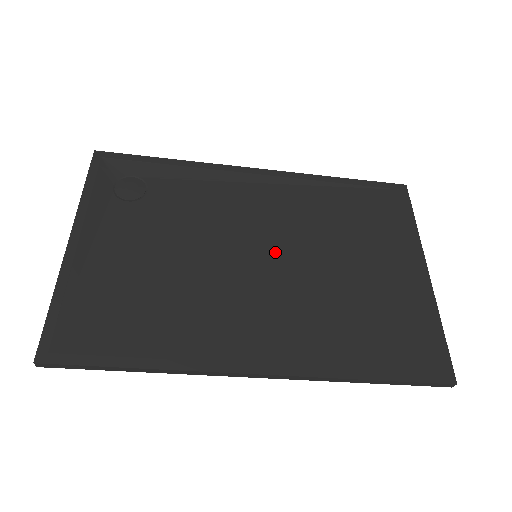
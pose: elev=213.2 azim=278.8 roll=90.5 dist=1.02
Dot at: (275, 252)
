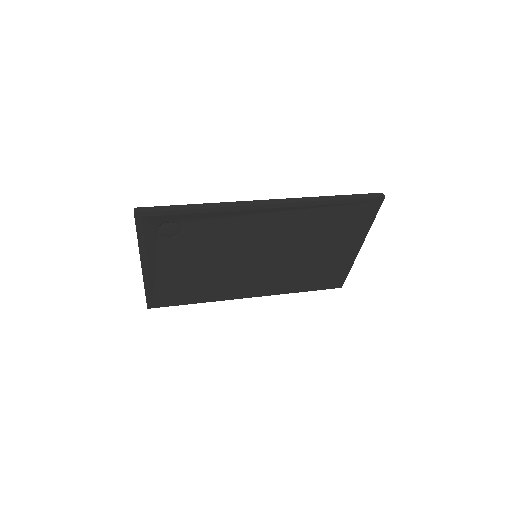
Dot at: (268, 252)
